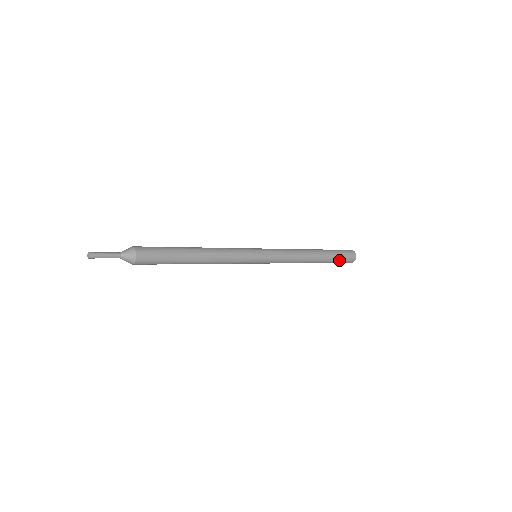
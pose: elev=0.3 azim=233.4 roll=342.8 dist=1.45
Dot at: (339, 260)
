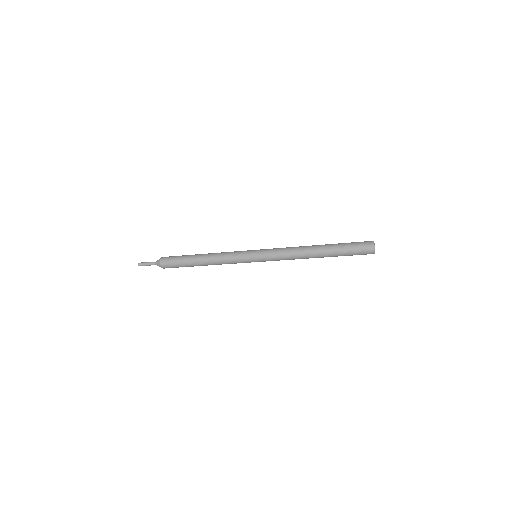
Dot at: (350, 249)
